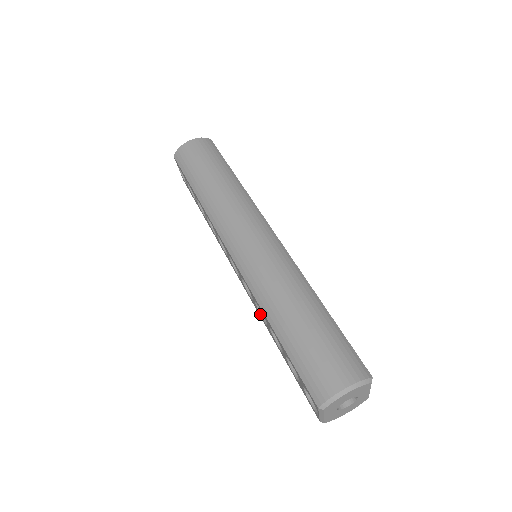
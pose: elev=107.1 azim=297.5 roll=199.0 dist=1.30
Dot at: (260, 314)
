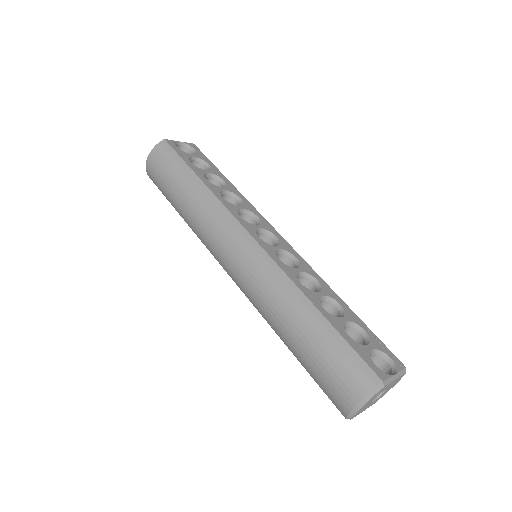
Dot at: occluded
